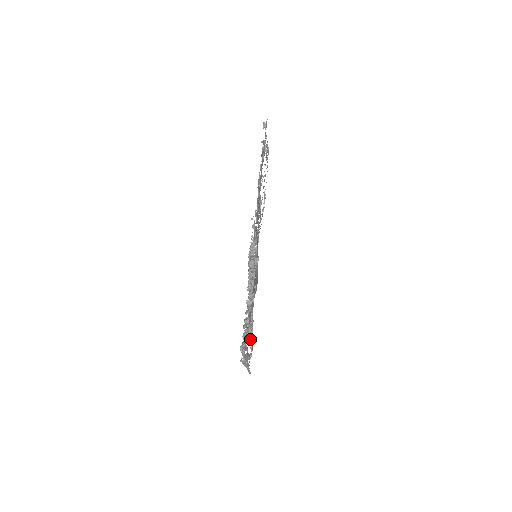
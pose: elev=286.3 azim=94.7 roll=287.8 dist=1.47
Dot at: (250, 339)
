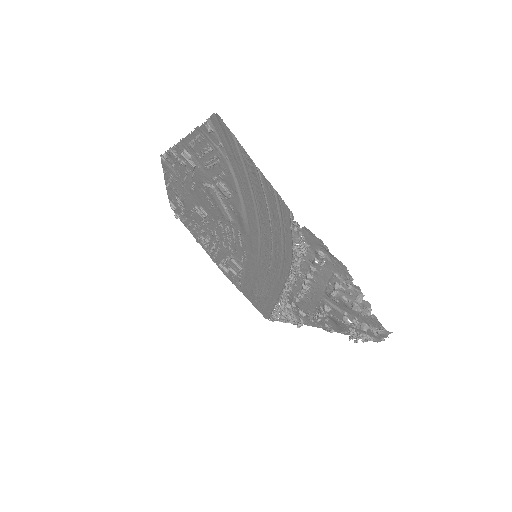
Dot at: (328, 320)
